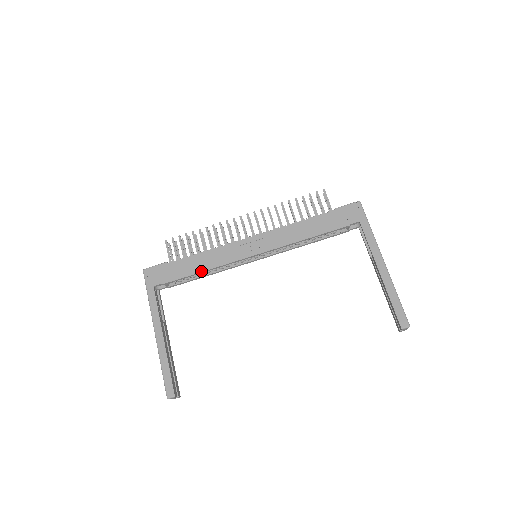
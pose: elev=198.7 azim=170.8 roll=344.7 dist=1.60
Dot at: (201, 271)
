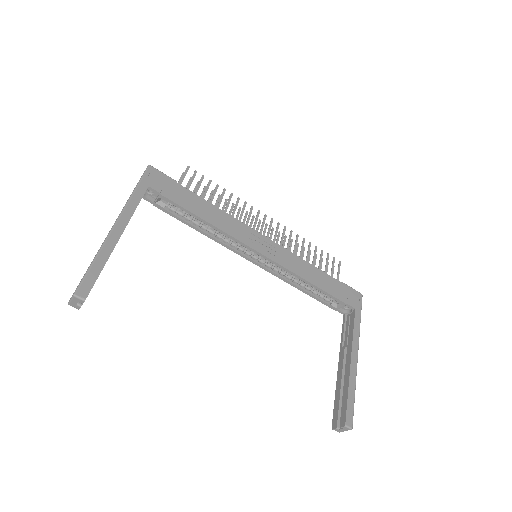
Dot at: (204, 219)
